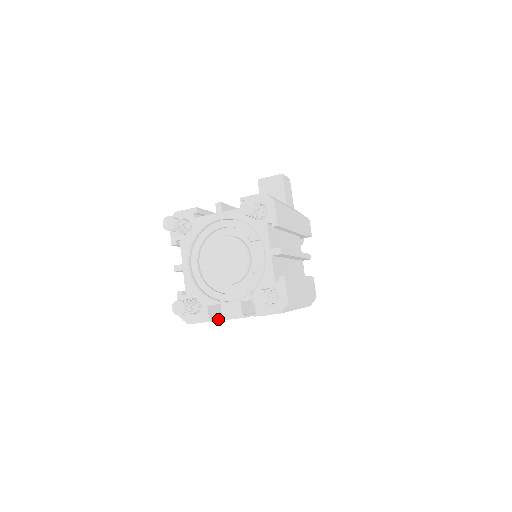
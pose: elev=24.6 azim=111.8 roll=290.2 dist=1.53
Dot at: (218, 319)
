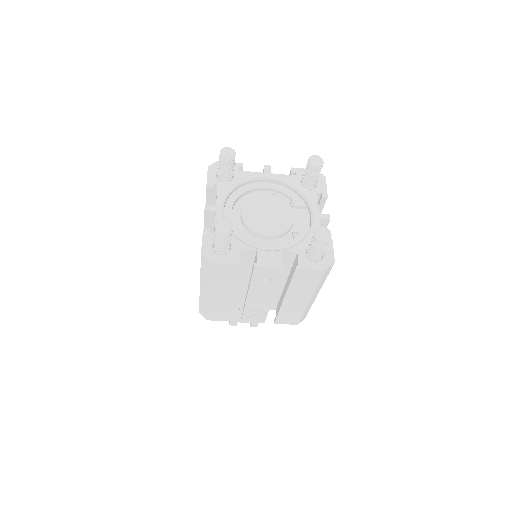
Dot at: (240, 273)
